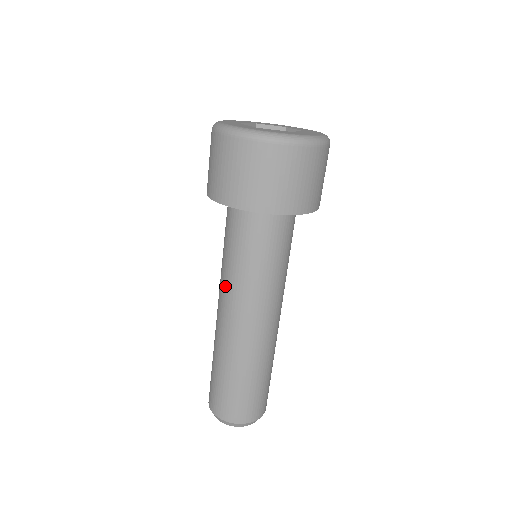
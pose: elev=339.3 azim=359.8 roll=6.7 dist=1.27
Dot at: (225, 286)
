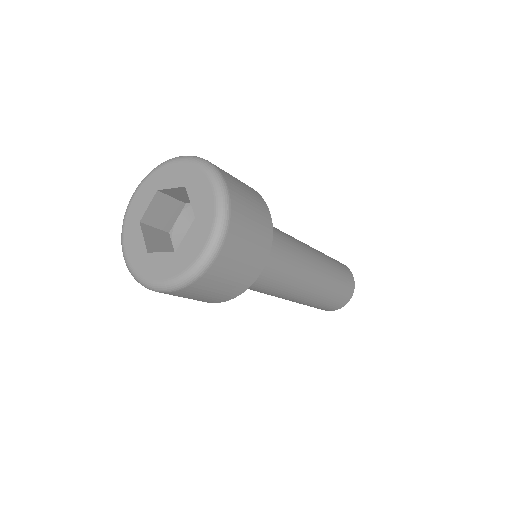
Dot at: occluded
